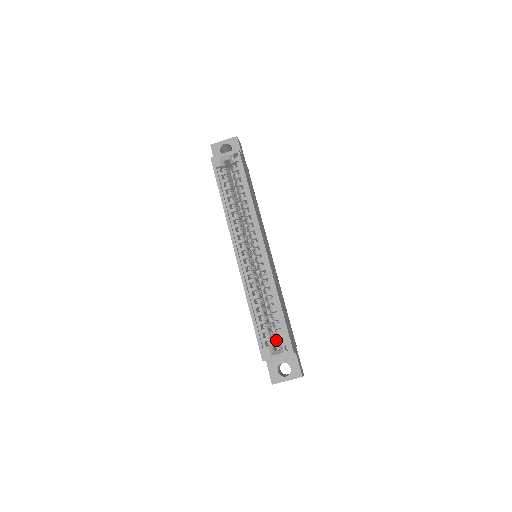
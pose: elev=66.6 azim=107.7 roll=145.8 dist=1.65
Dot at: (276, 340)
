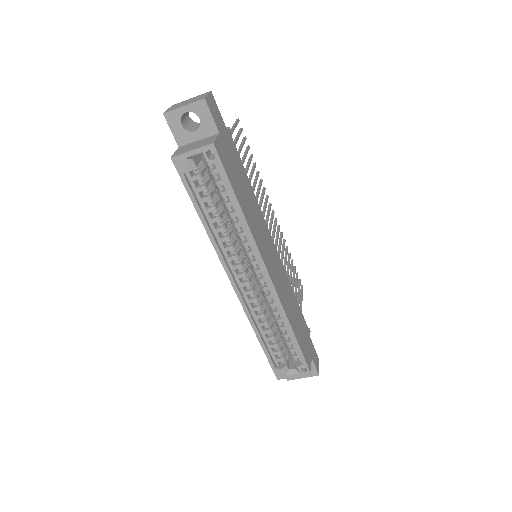
Dot at: occluded
